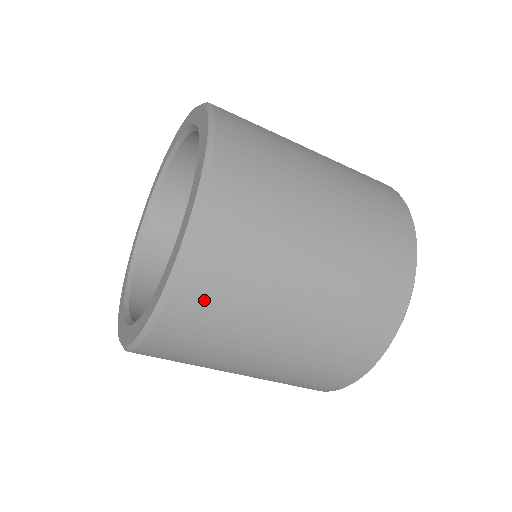
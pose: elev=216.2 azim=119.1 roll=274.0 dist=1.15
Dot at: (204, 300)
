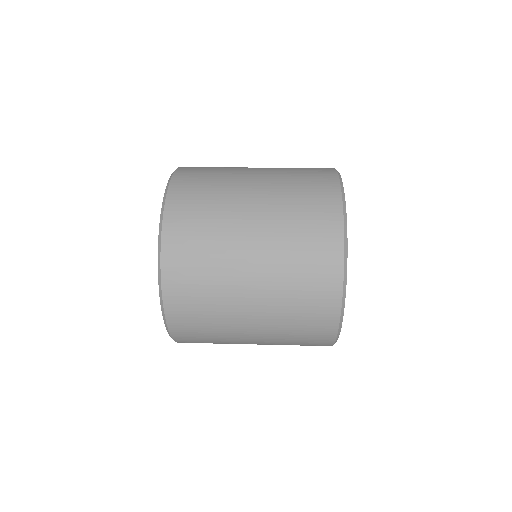
Dot at: (188, 325)
